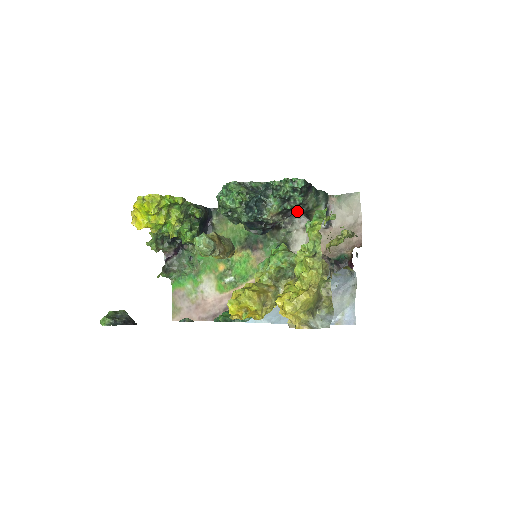
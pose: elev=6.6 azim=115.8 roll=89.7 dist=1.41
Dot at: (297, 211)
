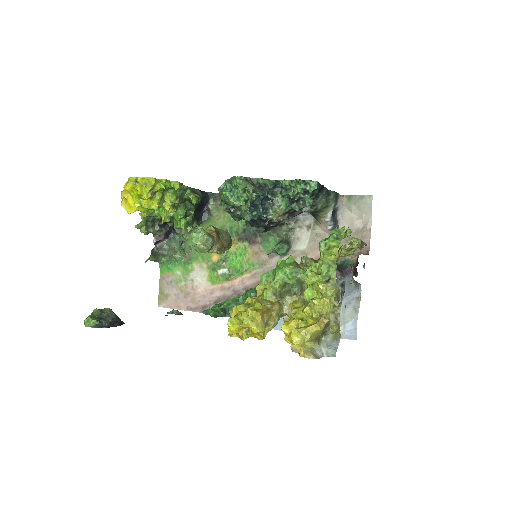
Dot at: (304, 211)
